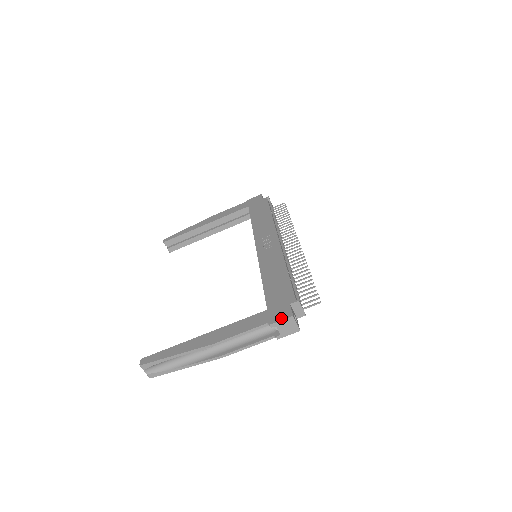
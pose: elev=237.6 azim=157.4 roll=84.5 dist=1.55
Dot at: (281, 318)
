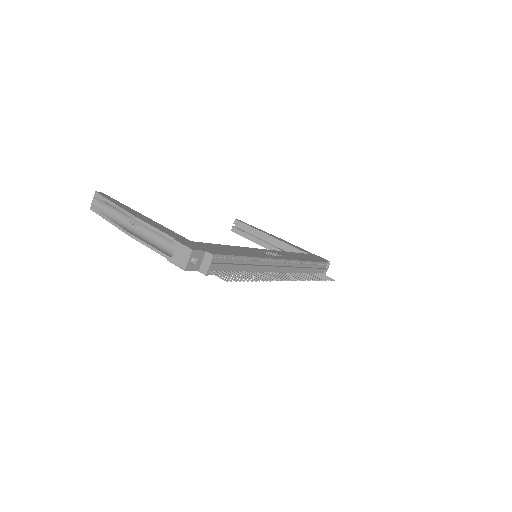
Dot at: (186, 244)
